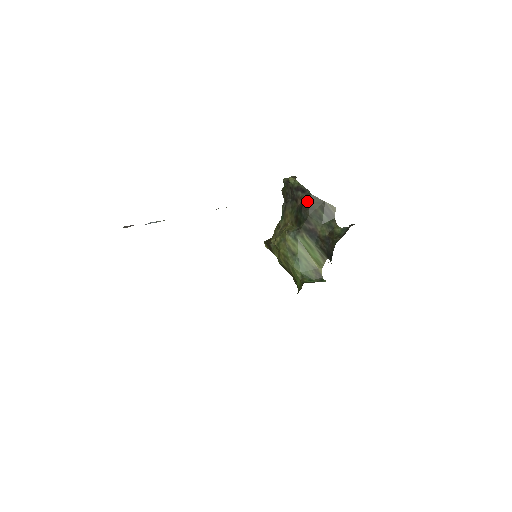
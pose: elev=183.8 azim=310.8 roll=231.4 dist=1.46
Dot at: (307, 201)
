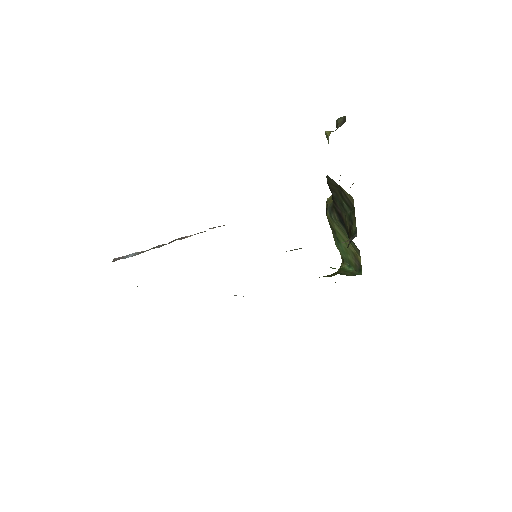
Dot at: (327, 180)
